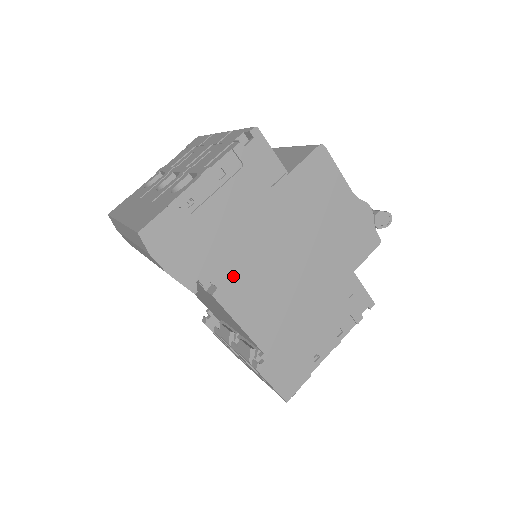
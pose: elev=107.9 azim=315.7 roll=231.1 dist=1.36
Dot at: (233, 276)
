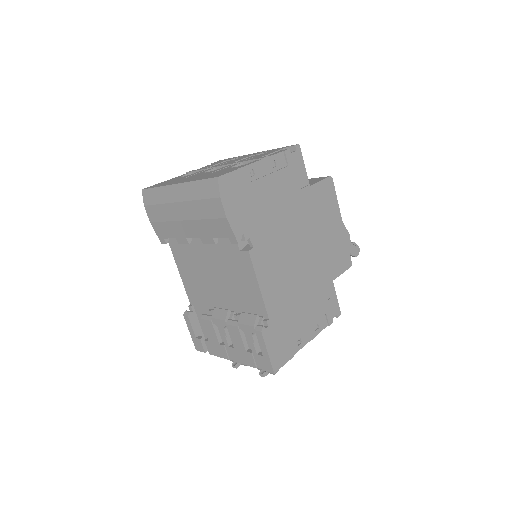
Dot at: (264, 243)
